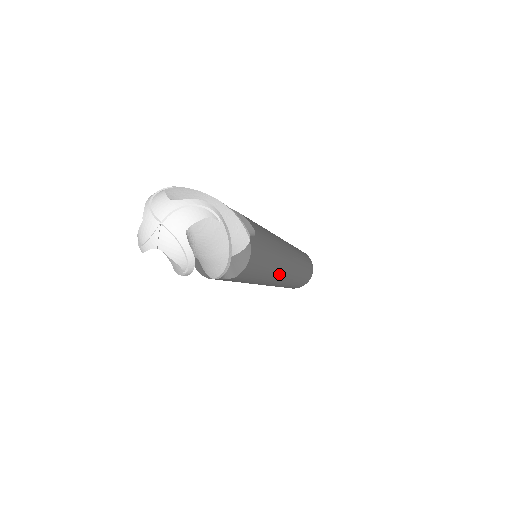
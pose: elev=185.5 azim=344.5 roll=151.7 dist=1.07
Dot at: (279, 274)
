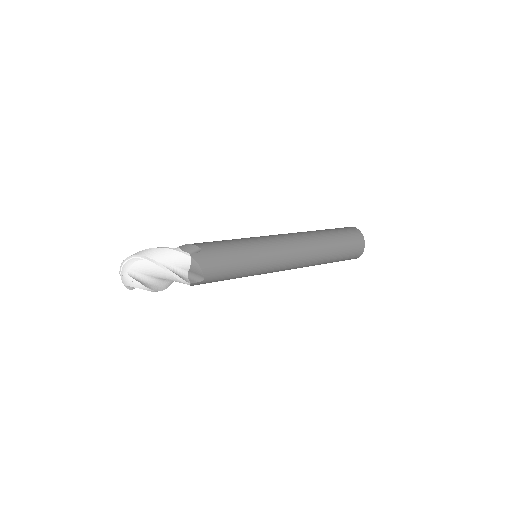
Dot at: (273, 259)
